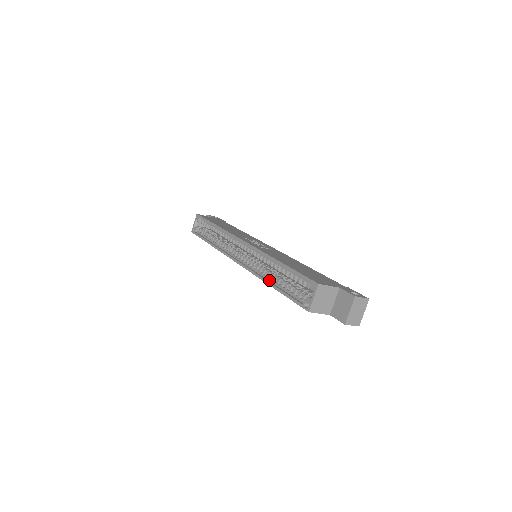
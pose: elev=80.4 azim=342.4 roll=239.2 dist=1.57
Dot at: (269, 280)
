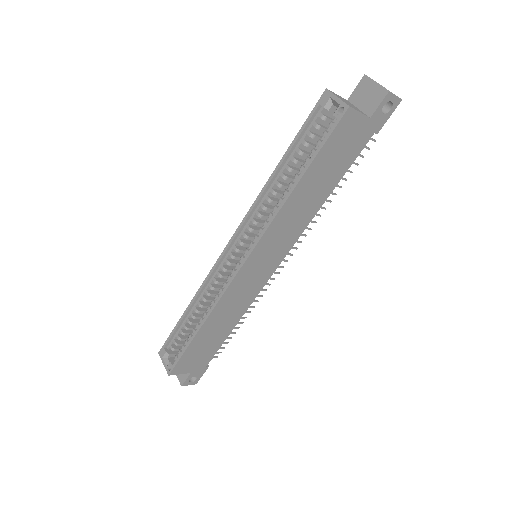
Dot at: (288, 195)
